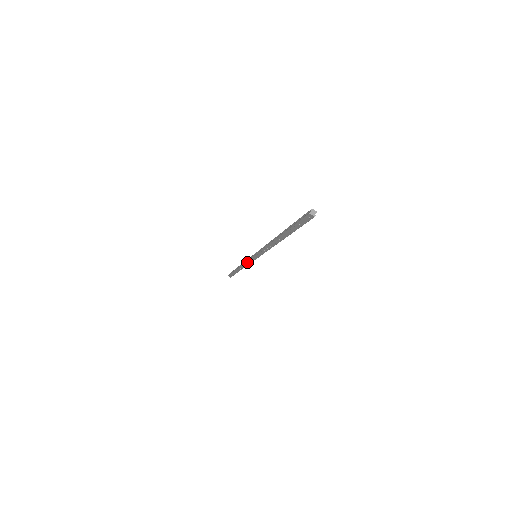
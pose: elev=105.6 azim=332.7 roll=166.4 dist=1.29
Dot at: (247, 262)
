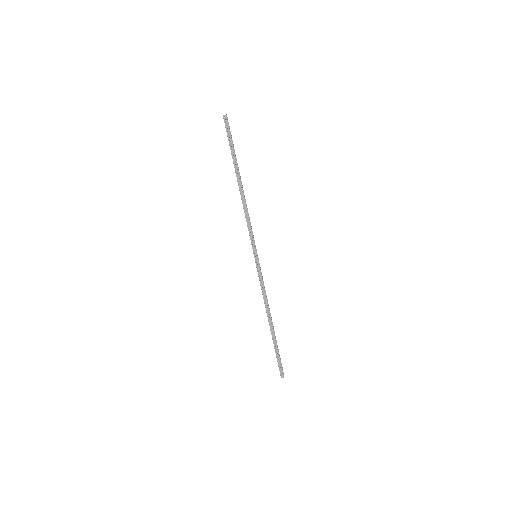
Dot at: (261, 284)
